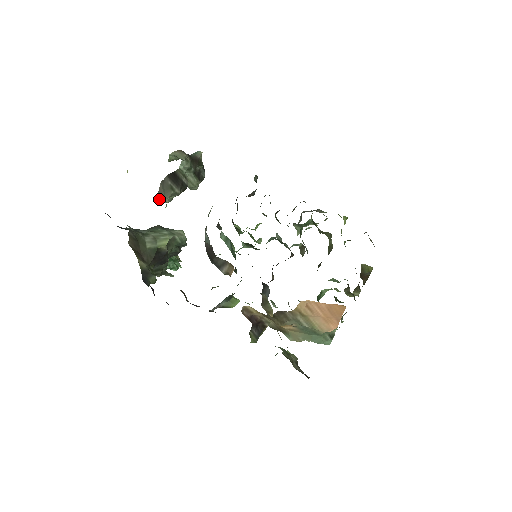
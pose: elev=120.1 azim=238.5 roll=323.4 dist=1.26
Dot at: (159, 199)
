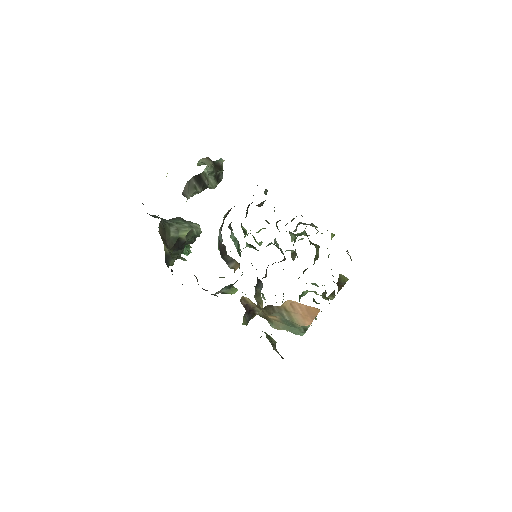
Dot at: (183, 195)
